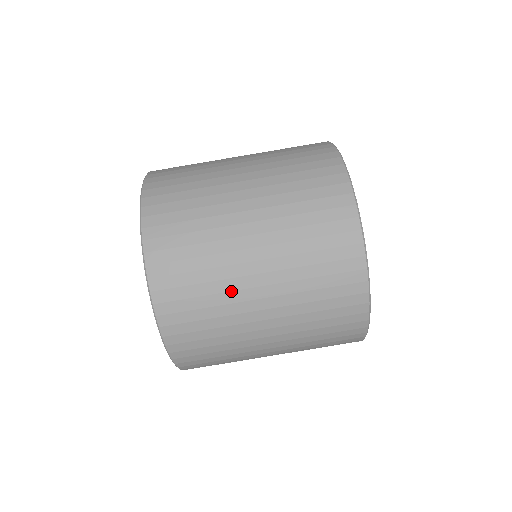
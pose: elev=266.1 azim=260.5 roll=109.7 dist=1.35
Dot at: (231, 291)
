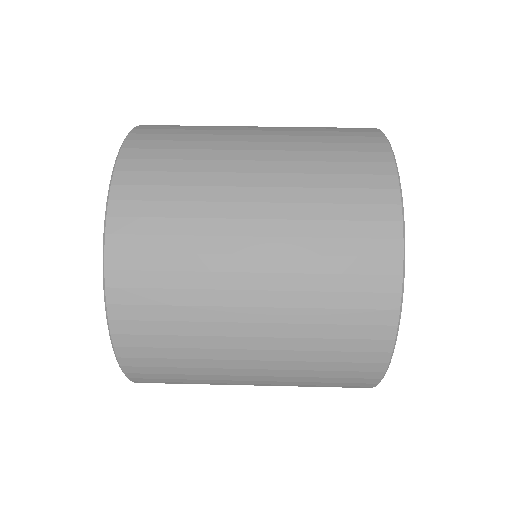
Dot at: (214, 218)
